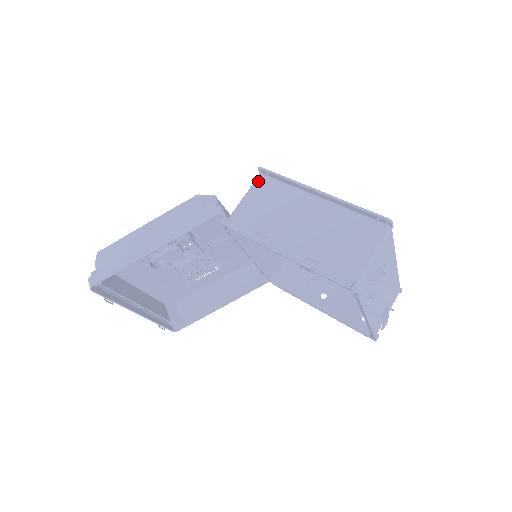
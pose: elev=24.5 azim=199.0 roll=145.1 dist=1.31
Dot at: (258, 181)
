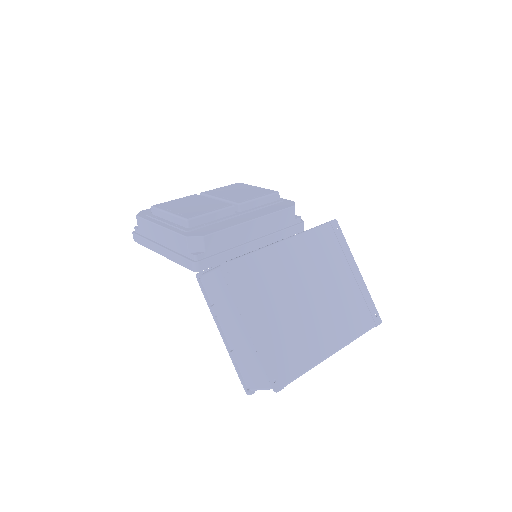
Dot at: occluded
